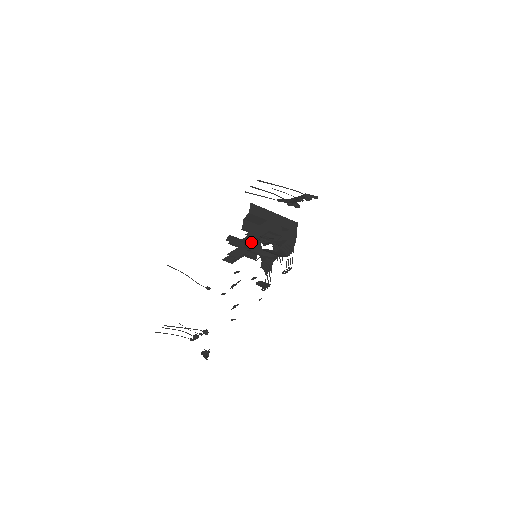
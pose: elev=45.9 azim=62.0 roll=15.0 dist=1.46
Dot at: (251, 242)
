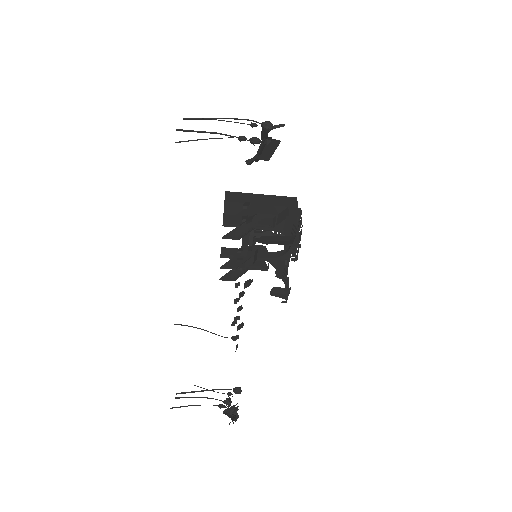
Dot at: (237, 234)
